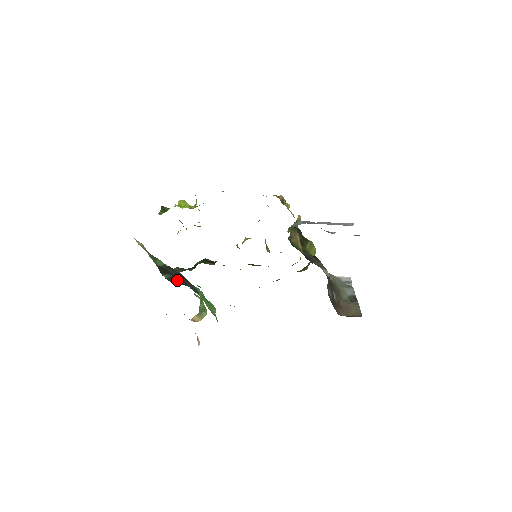
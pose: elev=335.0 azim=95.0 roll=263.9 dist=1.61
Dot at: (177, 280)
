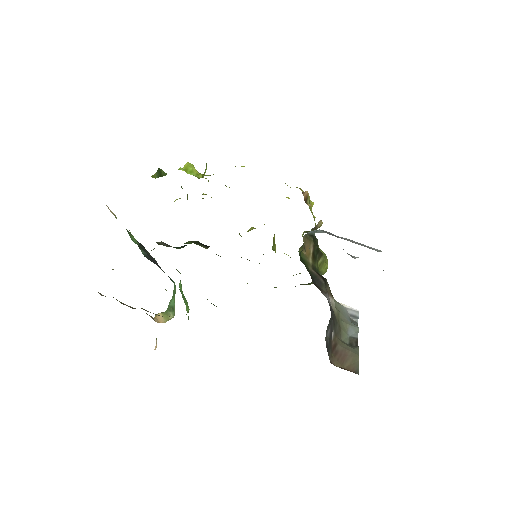
Dot at: occluded
